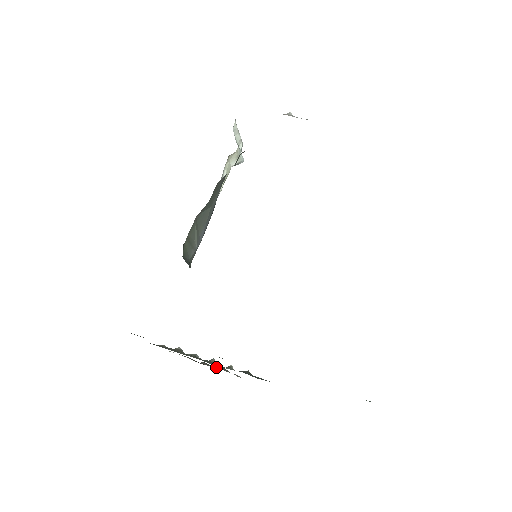
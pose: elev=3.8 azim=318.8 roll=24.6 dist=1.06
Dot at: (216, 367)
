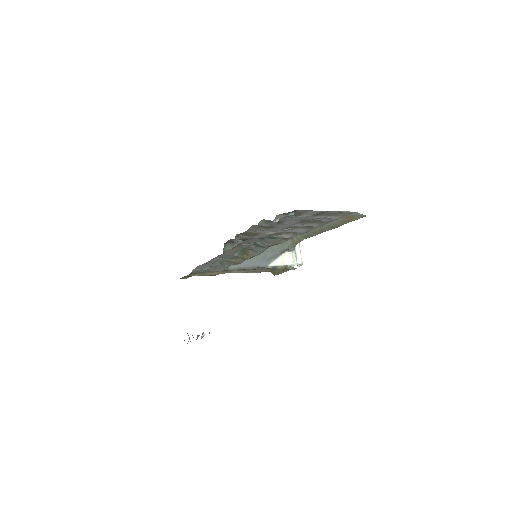
Dot at: occluded
